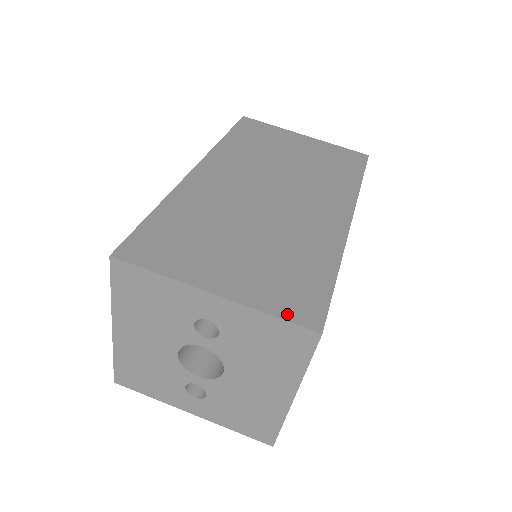
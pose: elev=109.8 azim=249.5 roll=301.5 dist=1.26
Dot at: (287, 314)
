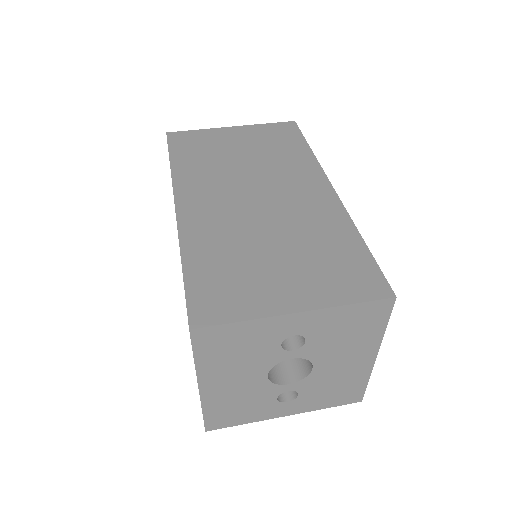
Dot at: (361, 296)
